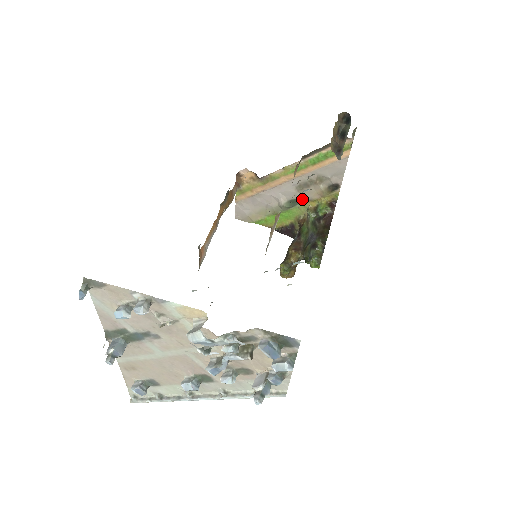
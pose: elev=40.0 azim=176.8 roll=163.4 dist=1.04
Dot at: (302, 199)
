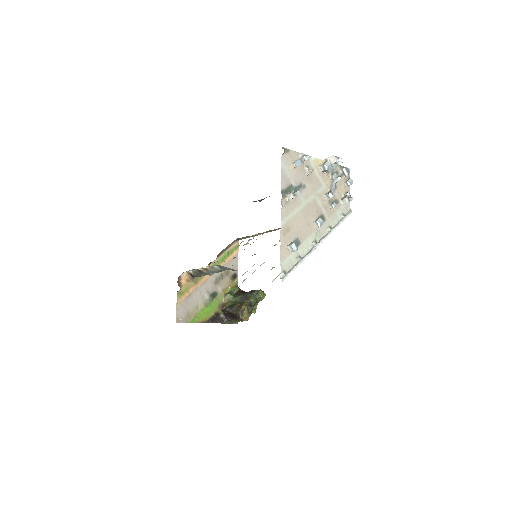
Dot at: (218, 291)
